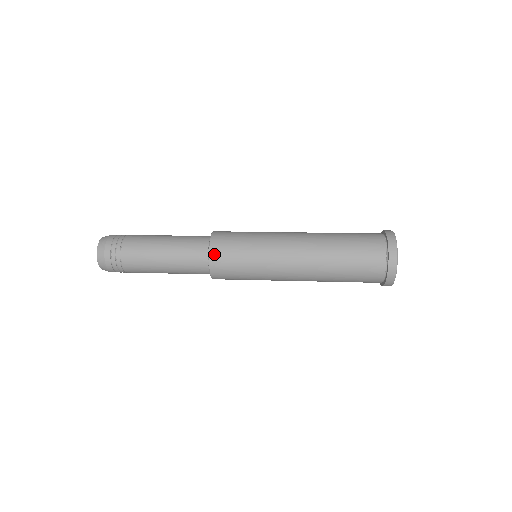
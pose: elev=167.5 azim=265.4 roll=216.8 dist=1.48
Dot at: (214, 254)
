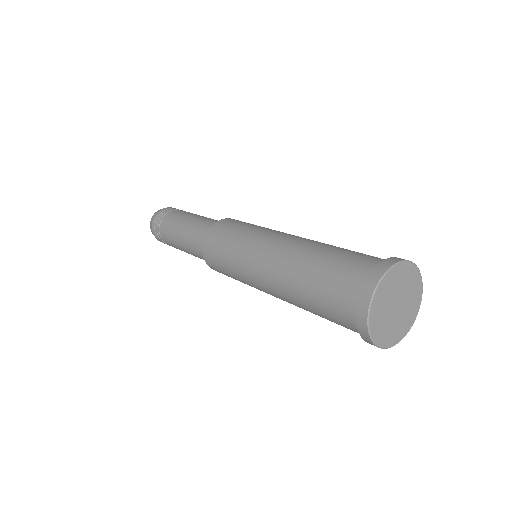
Dot at: (208, 263)
